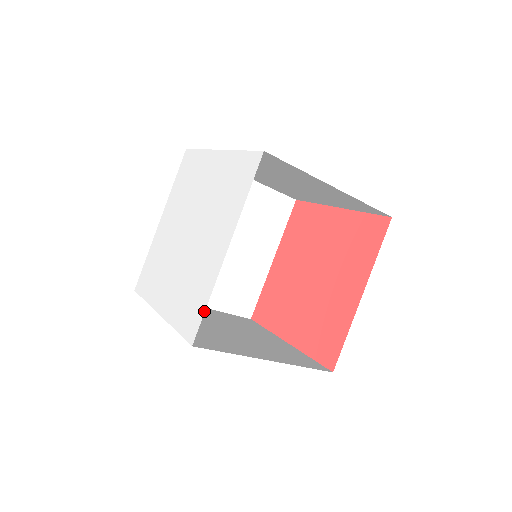
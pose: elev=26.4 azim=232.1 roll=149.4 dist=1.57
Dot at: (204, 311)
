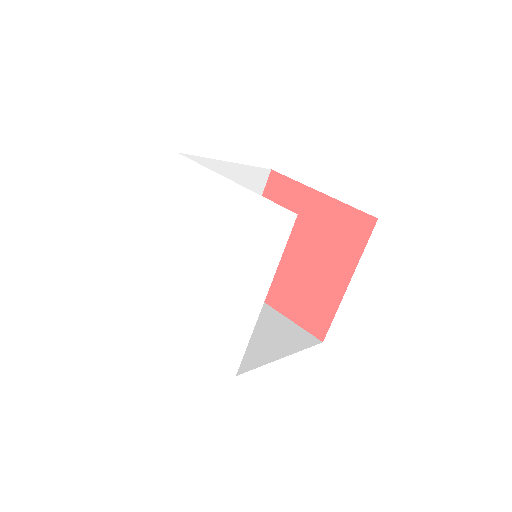
Dot at: (245, 350)
